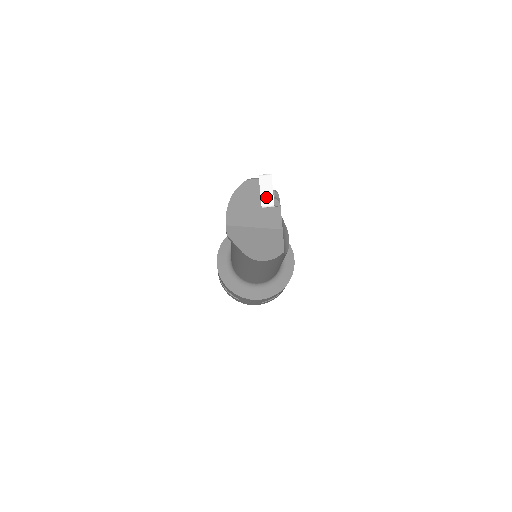
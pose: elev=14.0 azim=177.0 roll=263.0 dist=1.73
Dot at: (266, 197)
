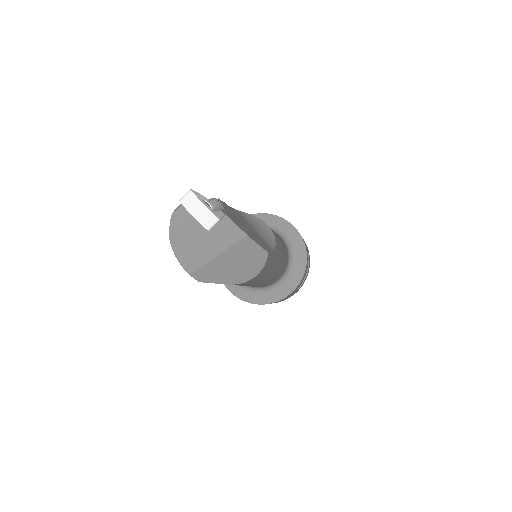
Dot at: (204, 218)
